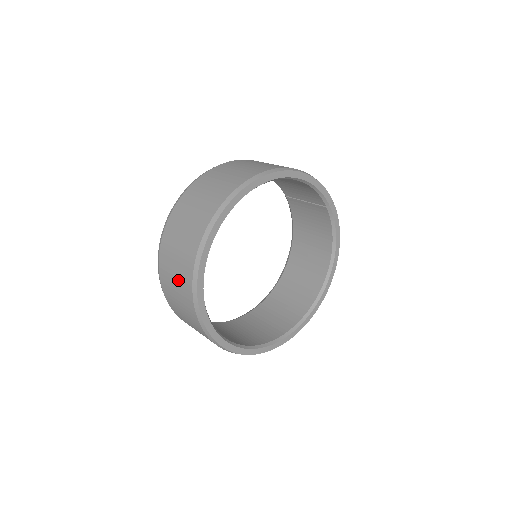
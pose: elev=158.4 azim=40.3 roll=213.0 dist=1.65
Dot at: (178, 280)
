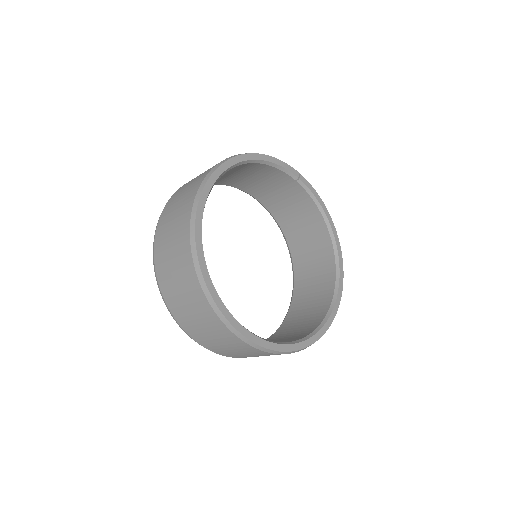
Dot at: (189, 300)
